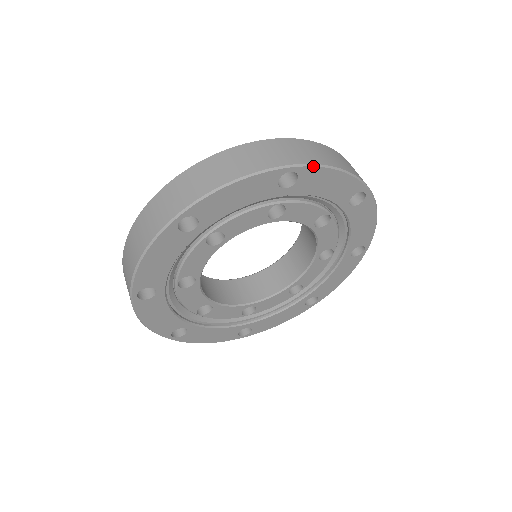
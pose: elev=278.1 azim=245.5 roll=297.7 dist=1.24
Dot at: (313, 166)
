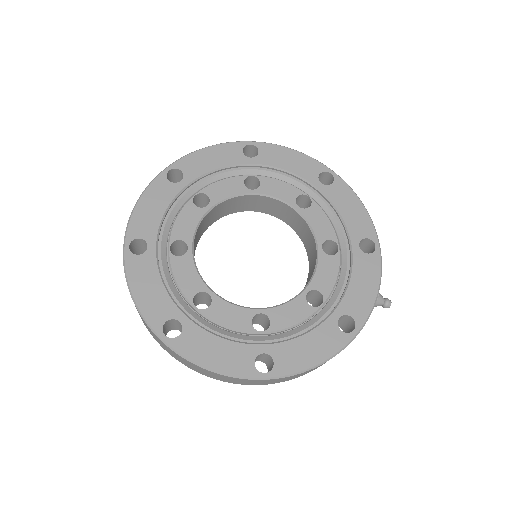
Dot at: (268, 143)
